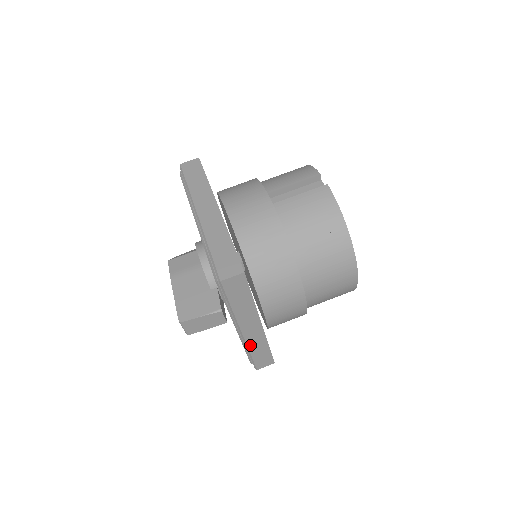
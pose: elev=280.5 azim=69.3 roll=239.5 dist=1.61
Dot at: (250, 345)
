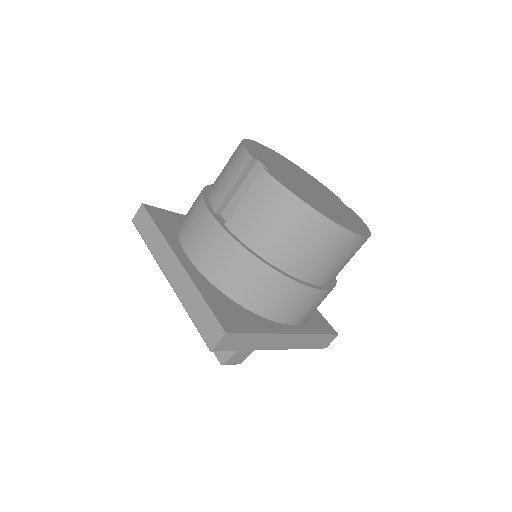
Dot at: (297, 347)
